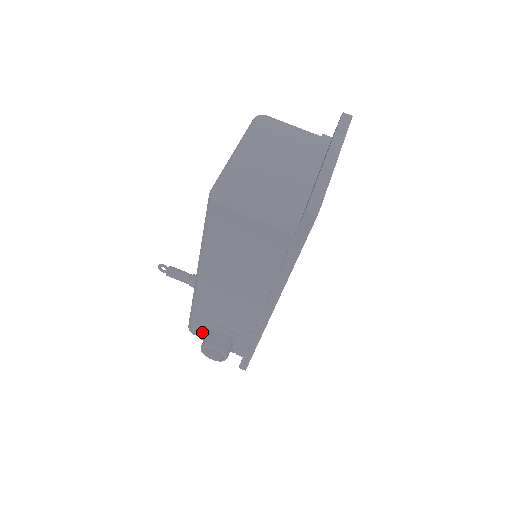
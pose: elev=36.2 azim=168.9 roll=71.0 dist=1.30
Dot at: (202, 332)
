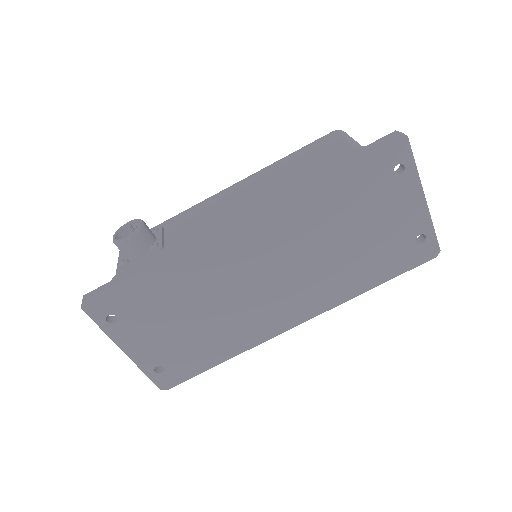
Dot at: occluded
